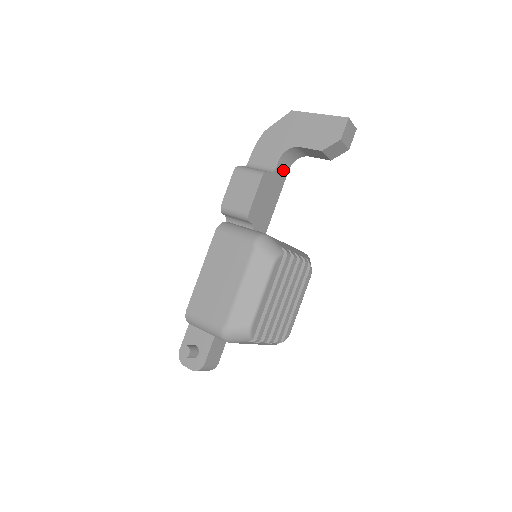
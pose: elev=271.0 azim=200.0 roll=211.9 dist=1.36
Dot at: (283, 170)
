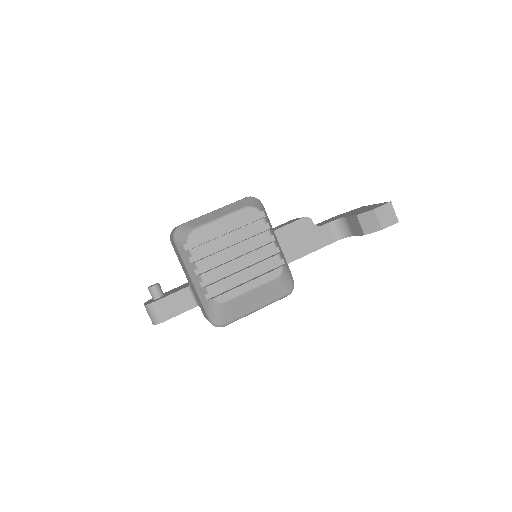
Dot at: (328, 236)
